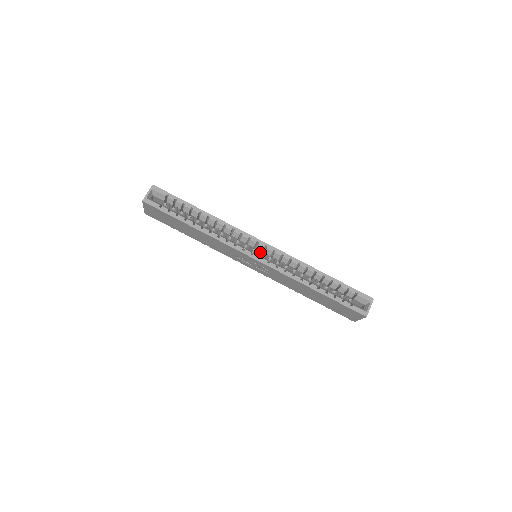
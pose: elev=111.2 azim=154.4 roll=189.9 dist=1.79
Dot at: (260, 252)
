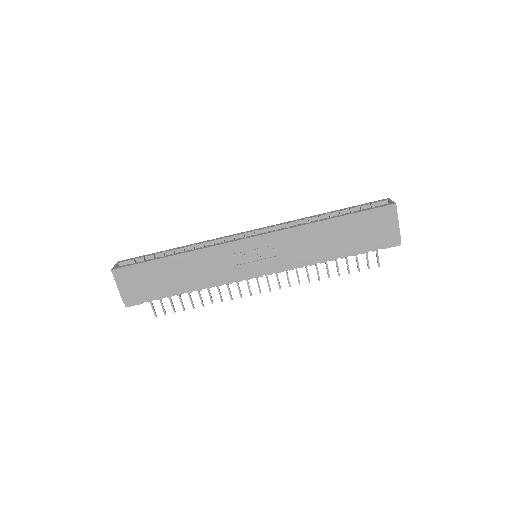
Dot at: occluded
